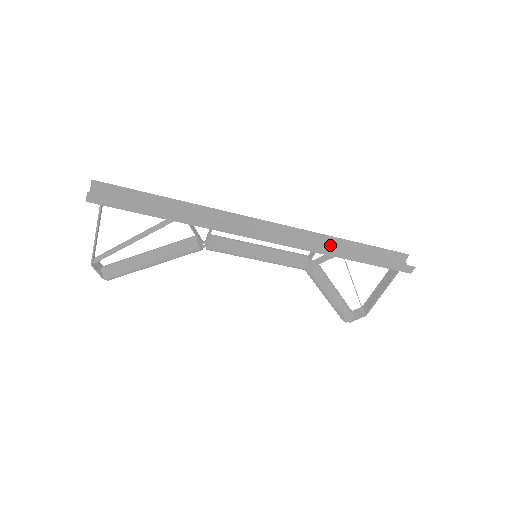
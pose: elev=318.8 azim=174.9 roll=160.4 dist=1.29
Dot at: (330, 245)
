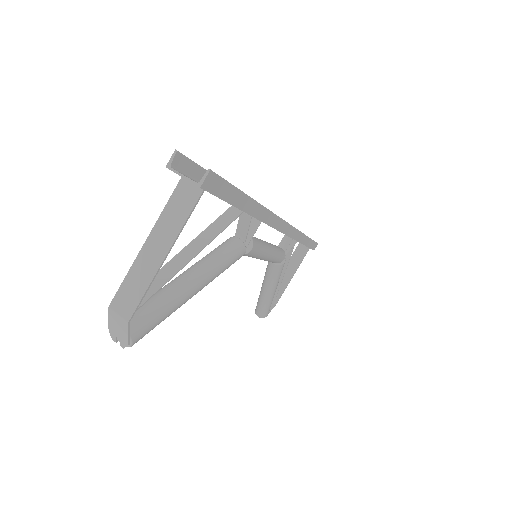
Dot at: occluded
